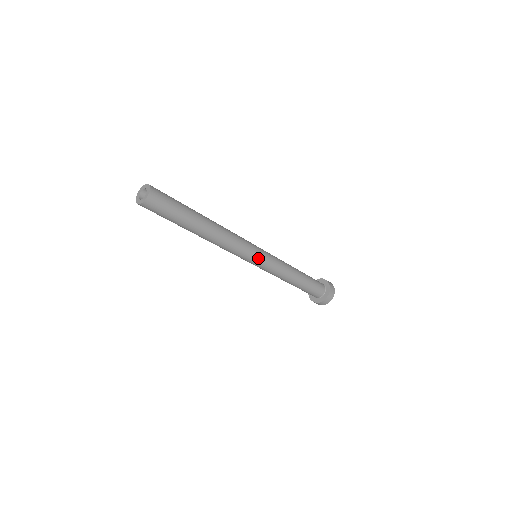
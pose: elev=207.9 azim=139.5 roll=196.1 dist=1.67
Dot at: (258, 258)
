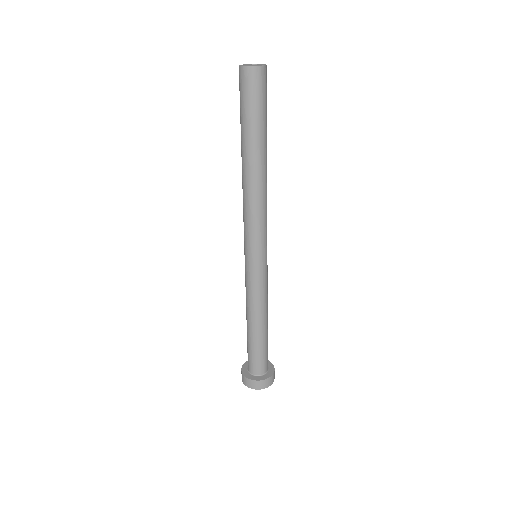
Dot at: occluded
